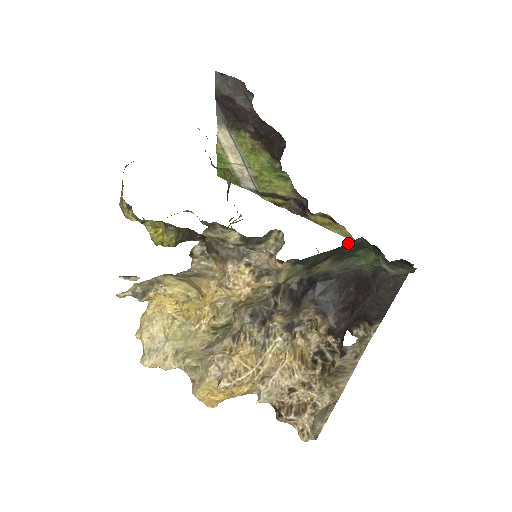
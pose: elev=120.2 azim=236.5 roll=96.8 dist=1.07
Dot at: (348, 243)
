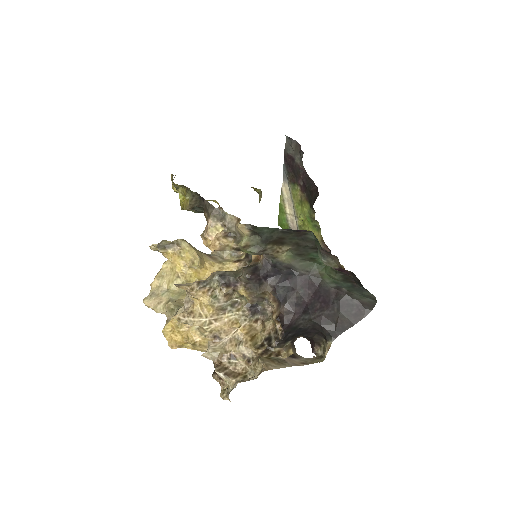
Dot at: (300, 232)
